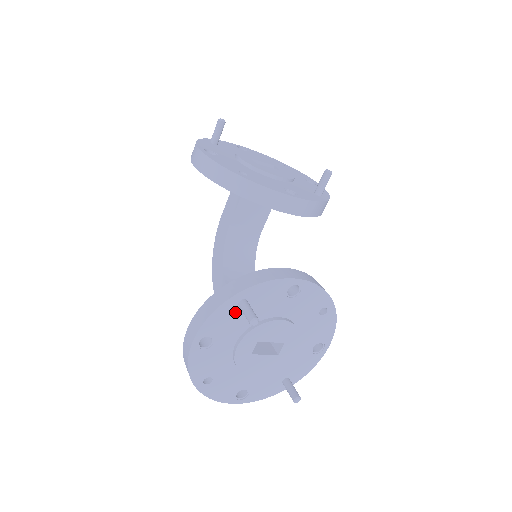
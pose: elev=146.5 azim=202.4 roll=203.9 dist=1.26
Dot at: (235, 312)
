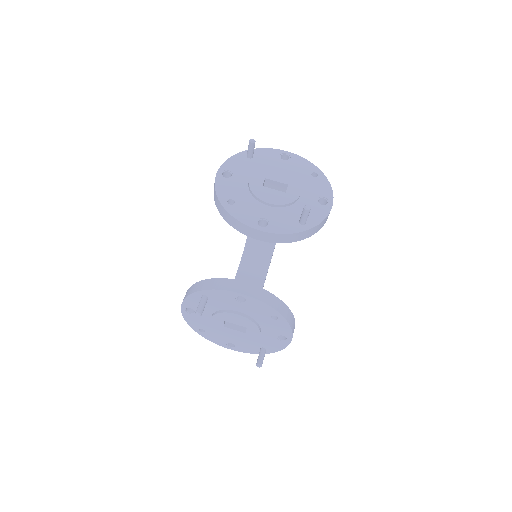
Dot at: occluded
